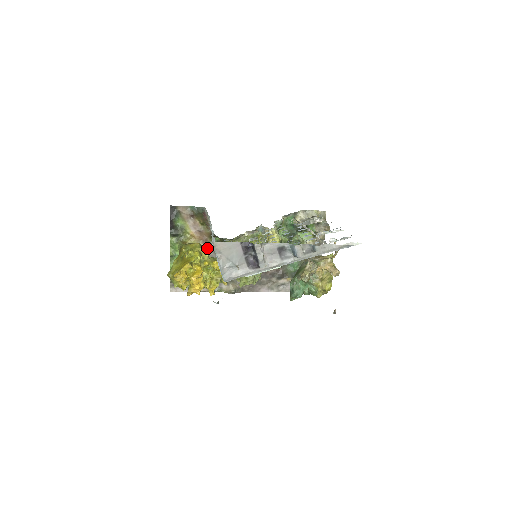
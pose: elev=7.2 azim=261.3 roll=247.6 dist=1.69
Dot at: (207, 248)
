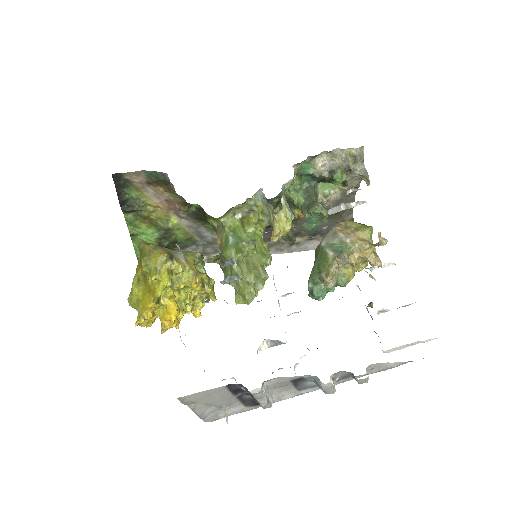
Dot at: (182, 218)
